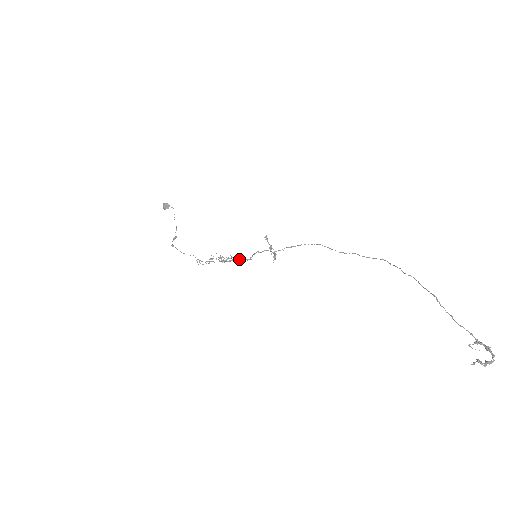
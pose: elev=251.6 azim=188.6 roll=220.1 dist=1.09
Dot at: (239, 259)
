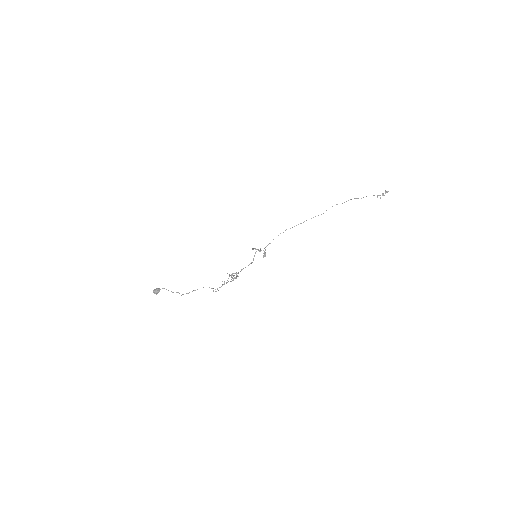
Dot at: (245, 267)
